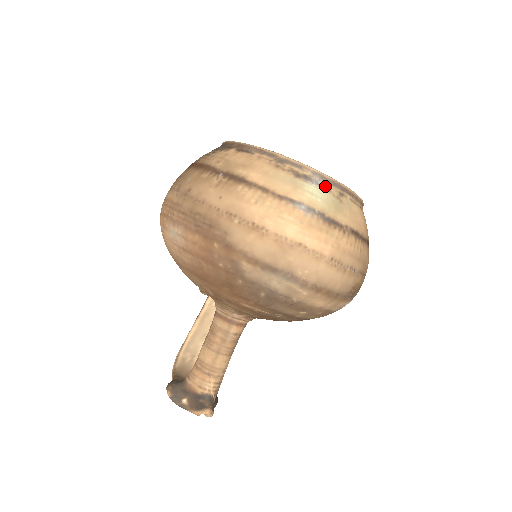
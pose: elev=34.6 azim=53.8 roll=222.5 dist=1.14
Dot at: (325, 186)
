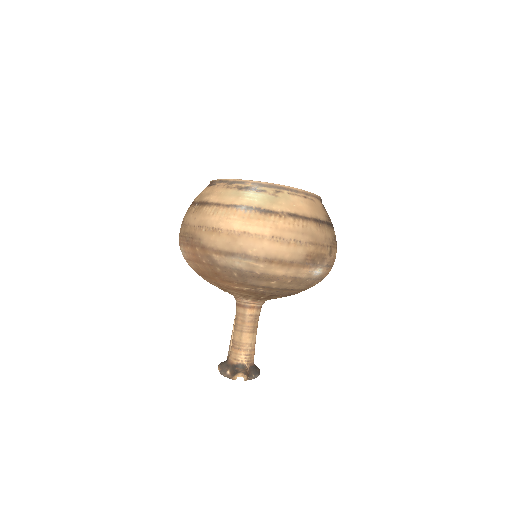
Dot at: (262, 190)
